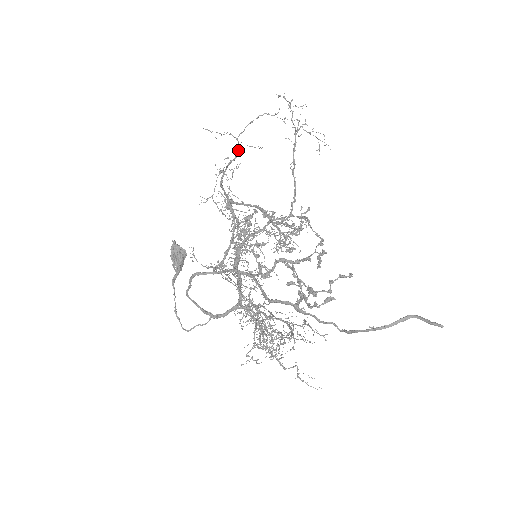
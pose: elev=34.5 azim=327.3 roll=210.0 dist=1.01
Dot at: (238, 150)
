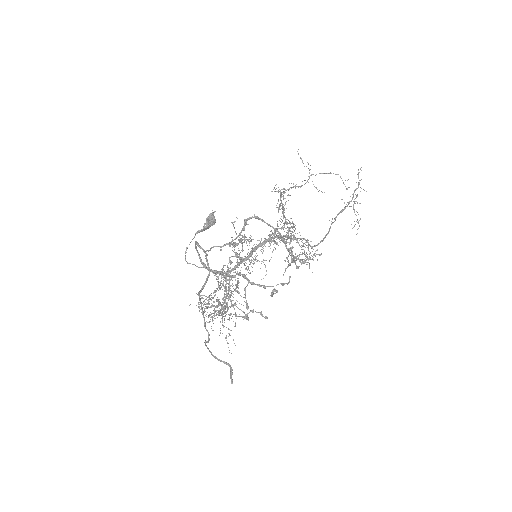
Dot at: (305, 183)
